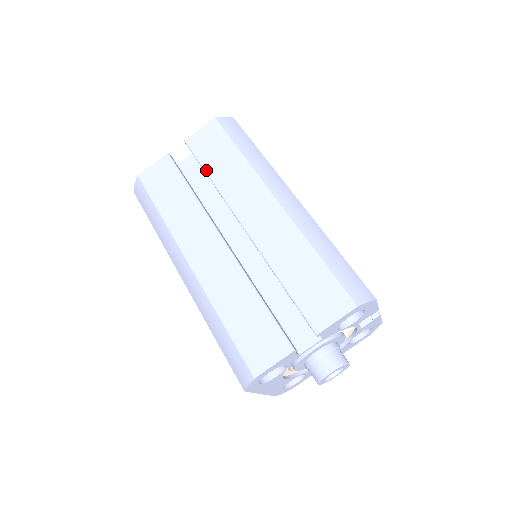
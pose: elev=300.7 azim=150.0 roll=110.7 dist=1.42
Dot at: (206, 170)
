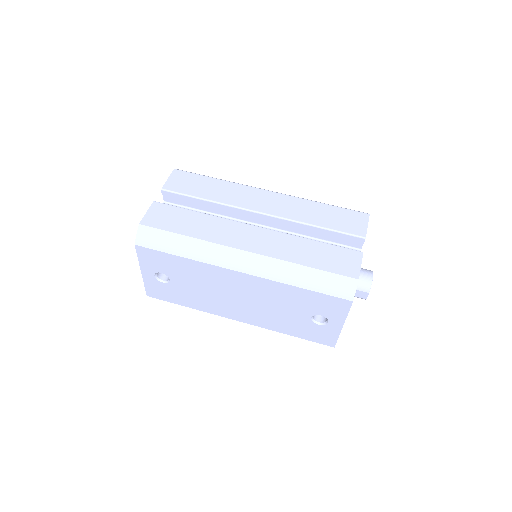
Dot at: (200, 197)
